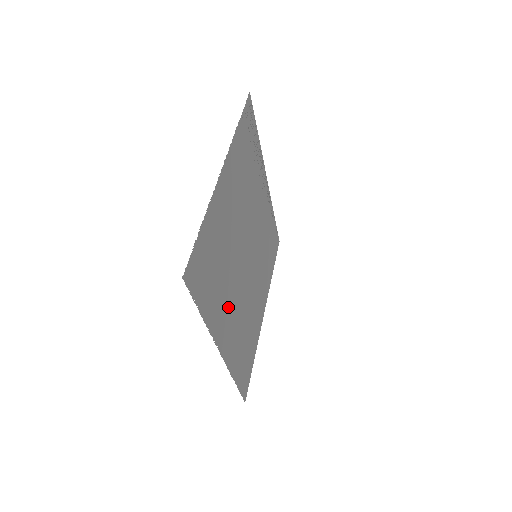
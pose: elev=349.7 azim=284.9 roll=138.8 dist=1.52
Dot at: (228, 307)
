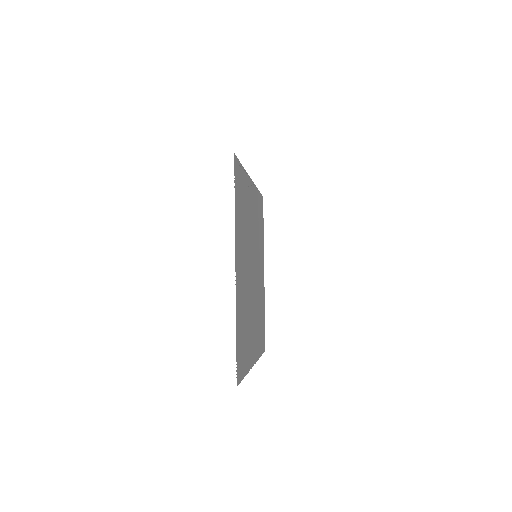
Dot at: (252, 332)
